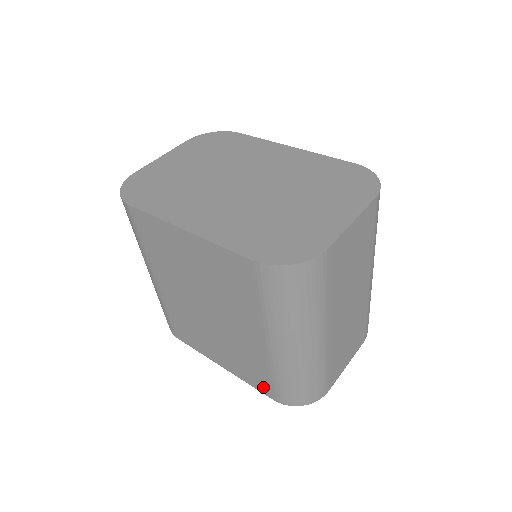
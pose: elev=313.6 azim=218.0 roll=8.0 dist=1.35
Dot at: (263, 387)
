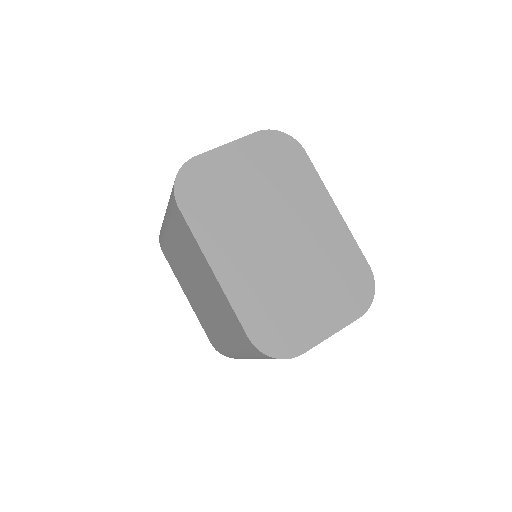
Dot at: (209, 335)
